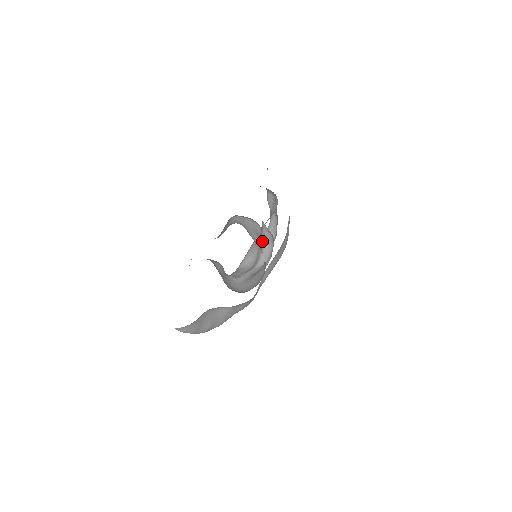
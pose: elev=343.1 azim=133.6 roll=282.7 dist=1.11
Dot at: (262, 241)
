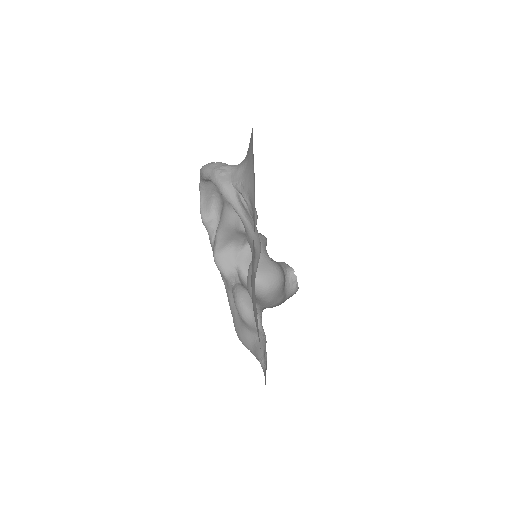
Dot at: (289, 269)
